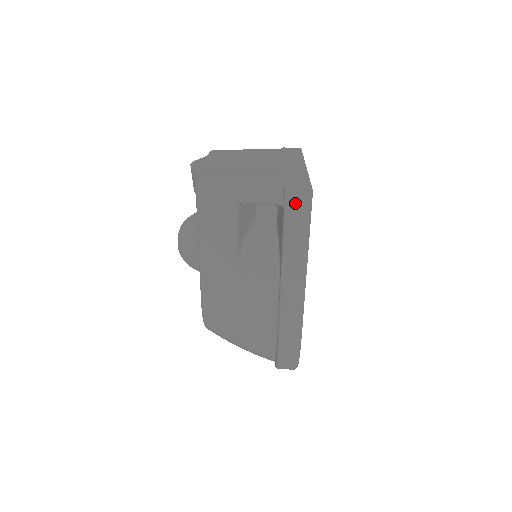
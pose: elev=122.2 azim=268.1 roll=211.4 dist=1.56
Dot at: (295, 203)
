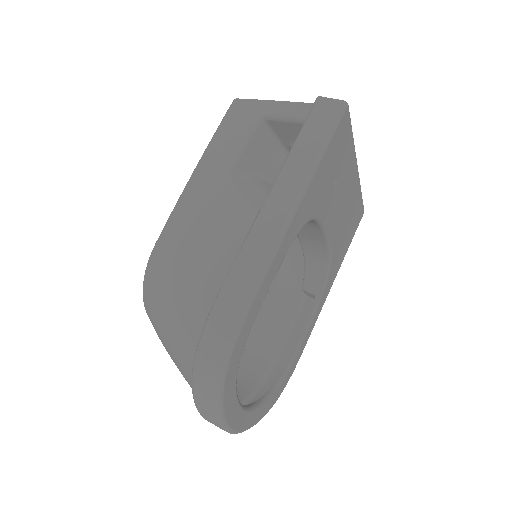
Dot at: (322, 109)
